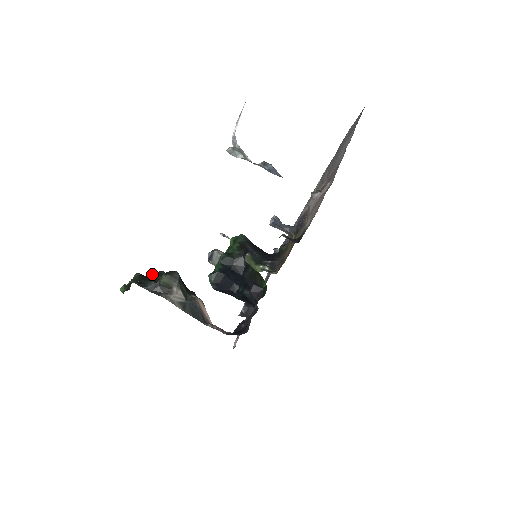
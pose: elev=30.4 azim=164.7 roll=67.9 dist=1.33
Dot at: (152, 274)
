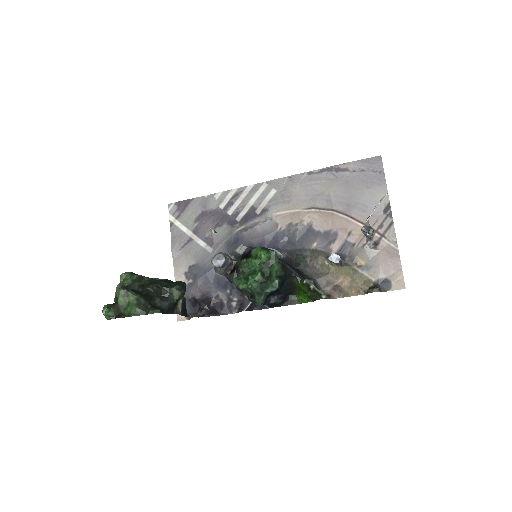
Dot at: (139, 285)
